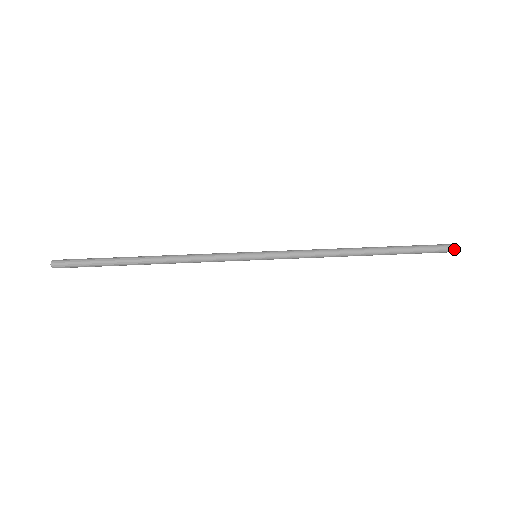
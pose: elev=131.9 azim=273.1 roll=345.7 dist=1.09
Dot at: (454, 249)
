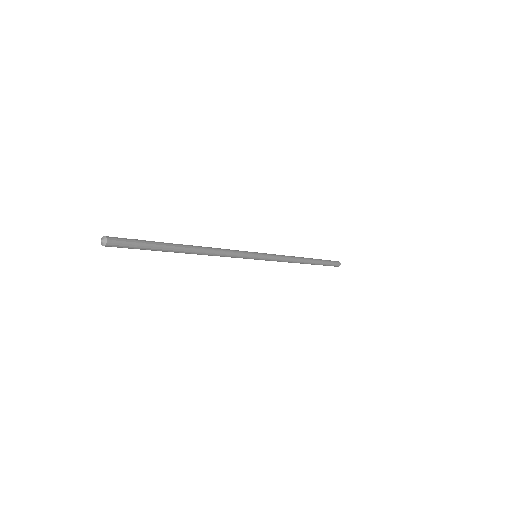
Dot at: (339, 265)
